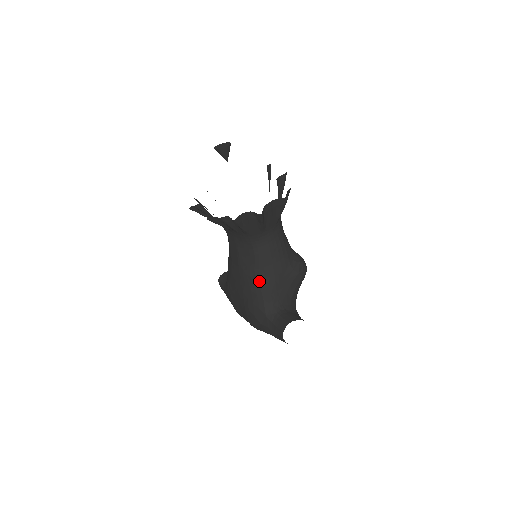
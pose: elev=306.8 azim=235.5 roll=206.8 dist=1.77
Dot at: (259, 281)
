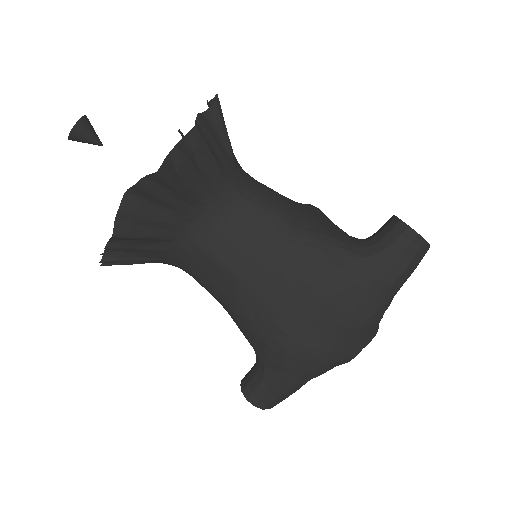
Dot at: (303, 233)
